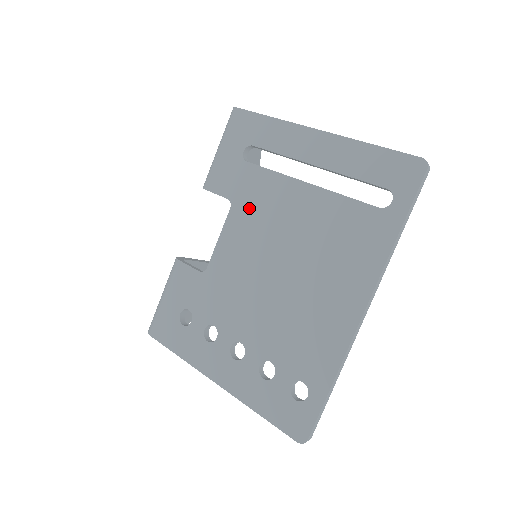
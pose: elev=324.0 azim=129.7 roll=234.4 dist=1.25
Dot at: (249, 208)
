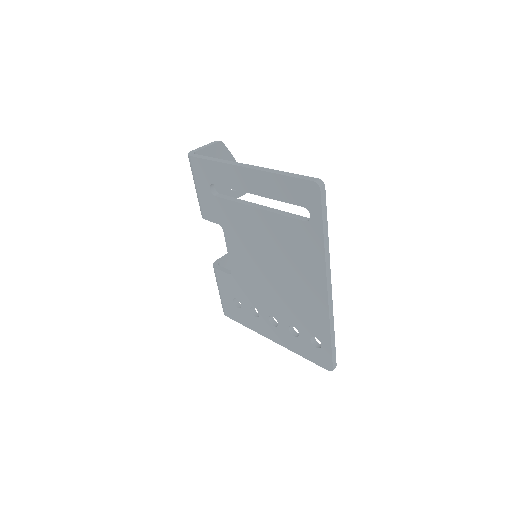
Dot at: (233, 229)
